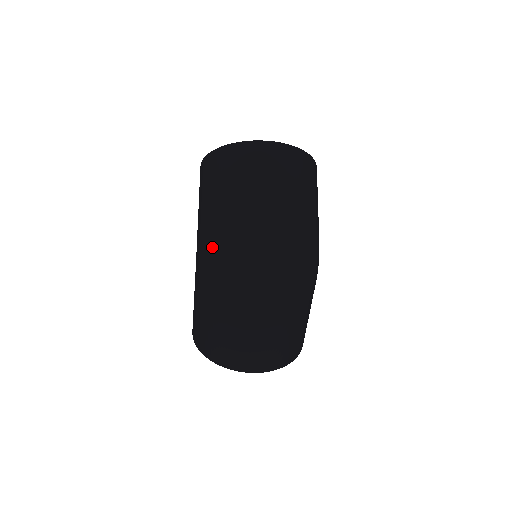
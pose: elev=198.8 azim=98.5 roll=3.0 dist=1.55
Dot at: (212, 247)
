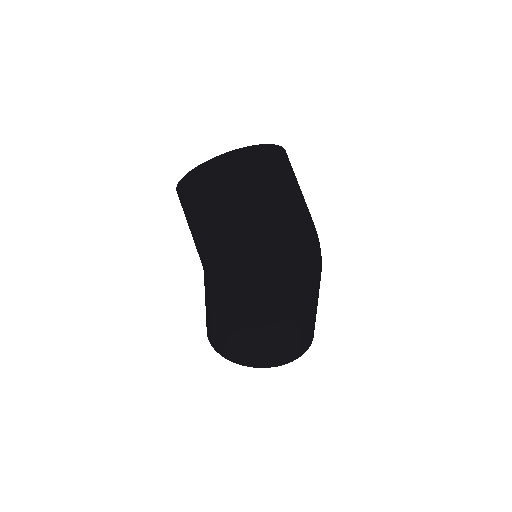
Dot at: (234, 263)
